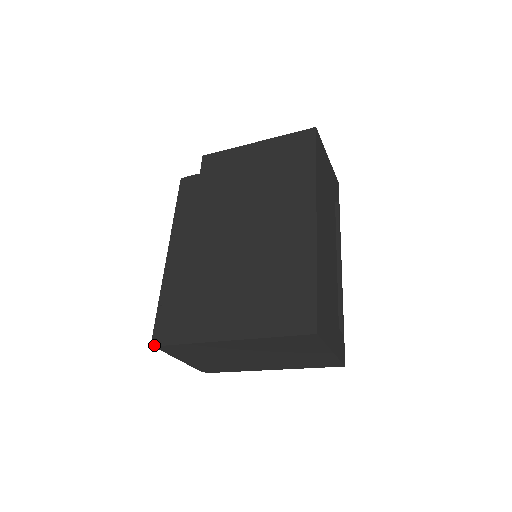
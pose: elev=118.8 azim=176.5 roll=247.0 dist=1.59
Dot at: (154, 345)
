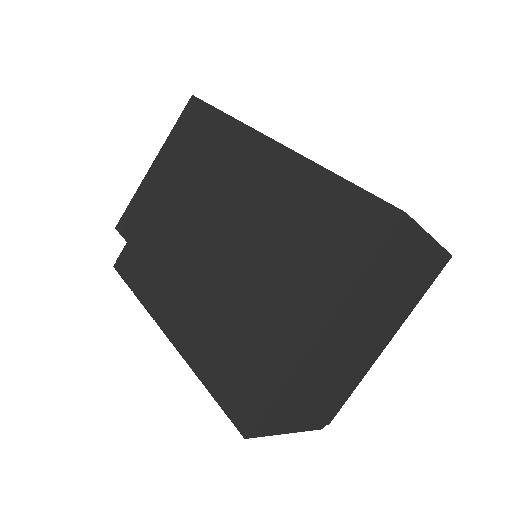
Dot at: (248, 435)
